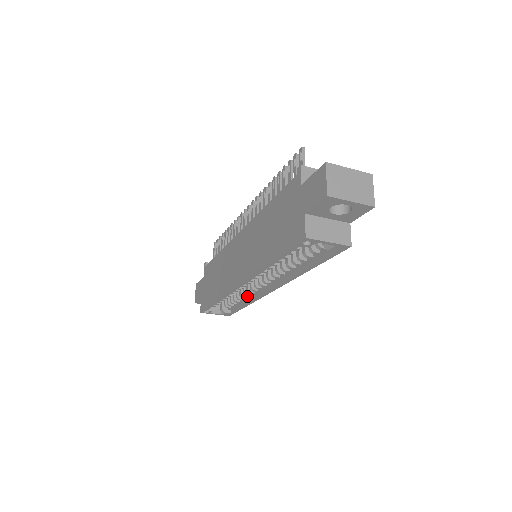
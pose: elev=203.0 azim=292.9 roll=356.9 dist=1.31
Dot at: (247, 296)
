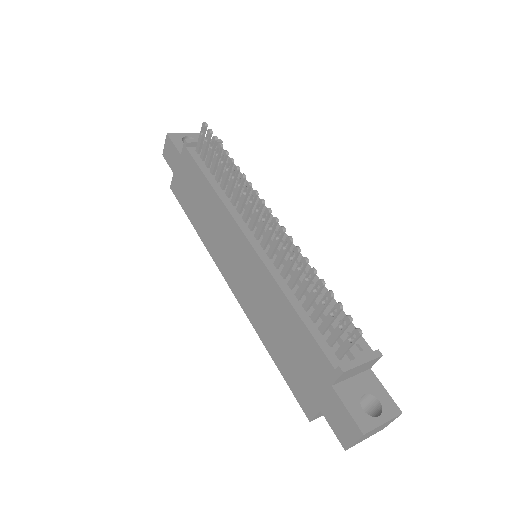
Dot at: occluded
